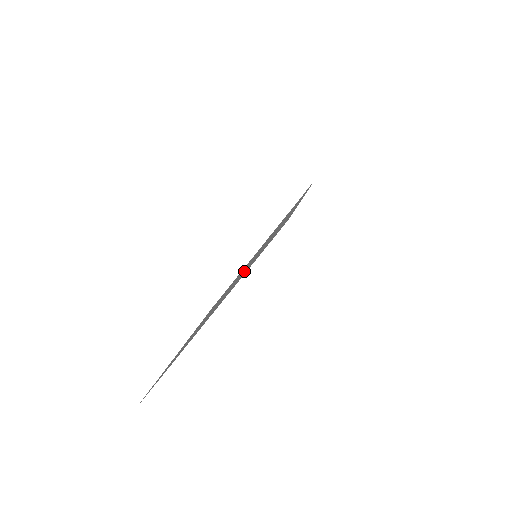
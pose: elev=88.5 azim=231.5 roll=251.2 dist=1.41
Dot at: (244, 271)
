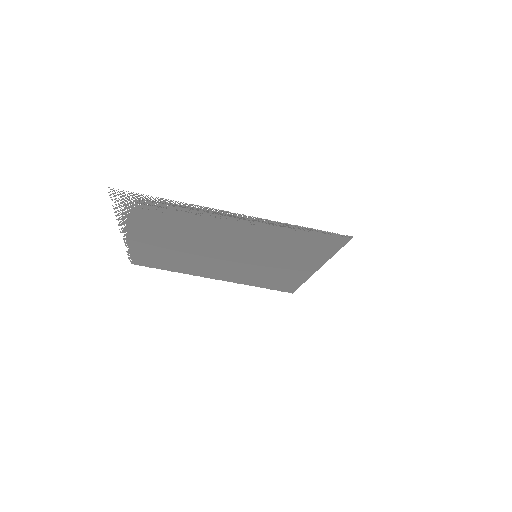
Dot at: (264, 240)
